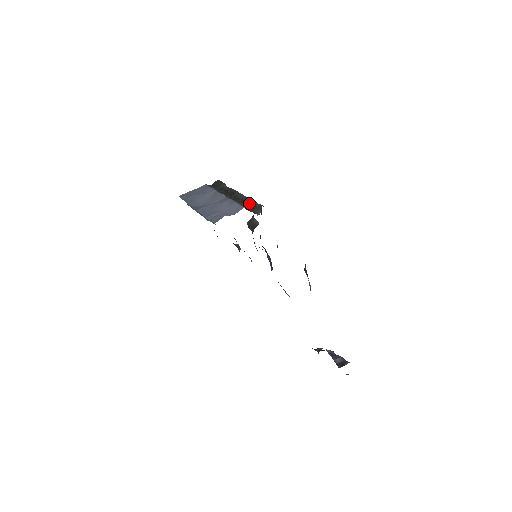
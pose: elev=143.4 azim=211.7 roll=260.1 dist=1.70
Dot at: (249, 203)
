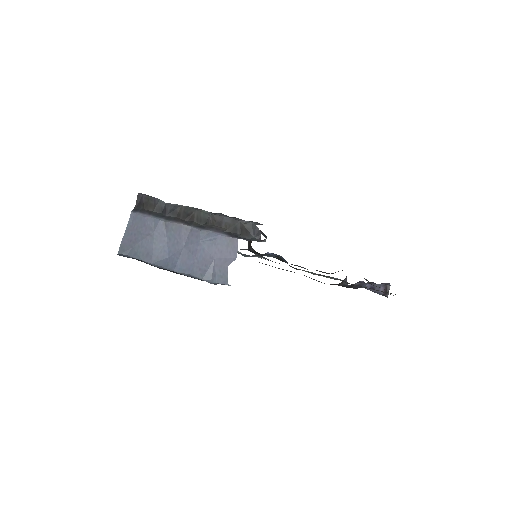
Dot at: (232, 225)
